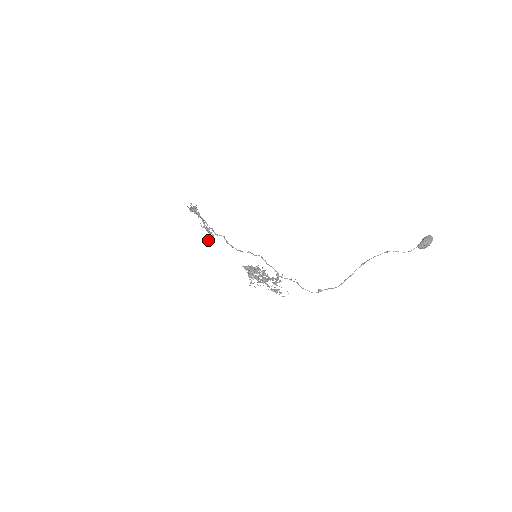
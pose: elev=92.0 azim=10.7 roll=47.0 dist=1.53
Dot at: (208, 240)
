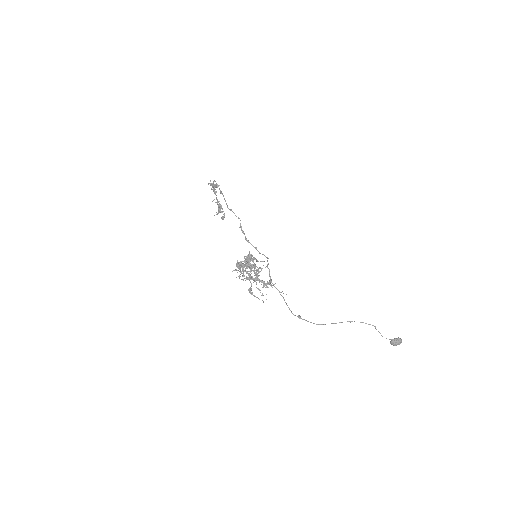
Dot at: (217, 214)
